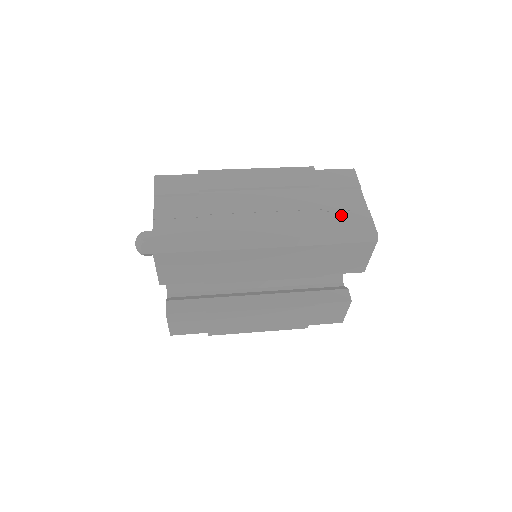
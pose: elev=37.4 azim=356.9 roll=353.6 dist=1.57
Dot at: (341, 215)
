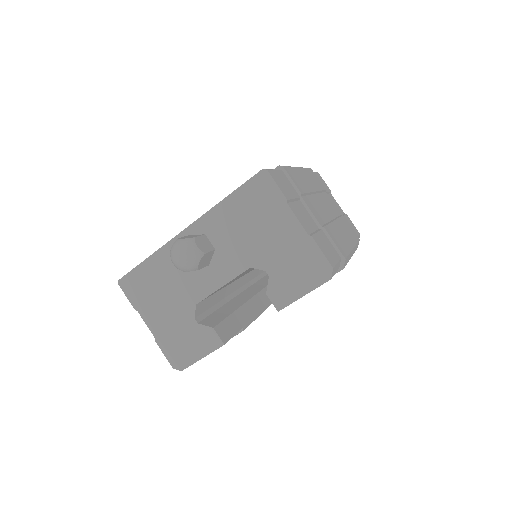
Dot at: occluded
